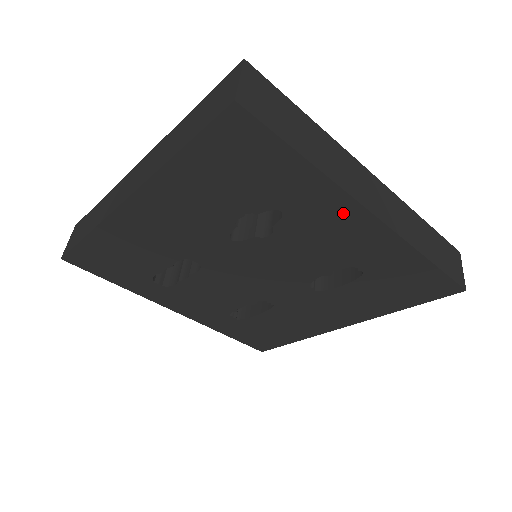
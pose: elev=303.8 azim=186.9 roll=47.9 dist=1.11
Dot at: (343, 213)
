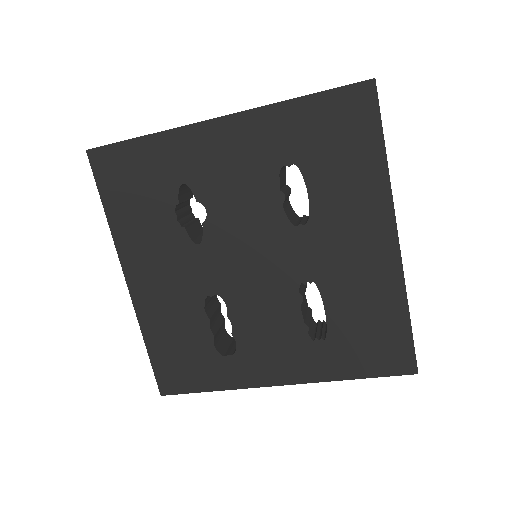
Dot at: (205, 140)
